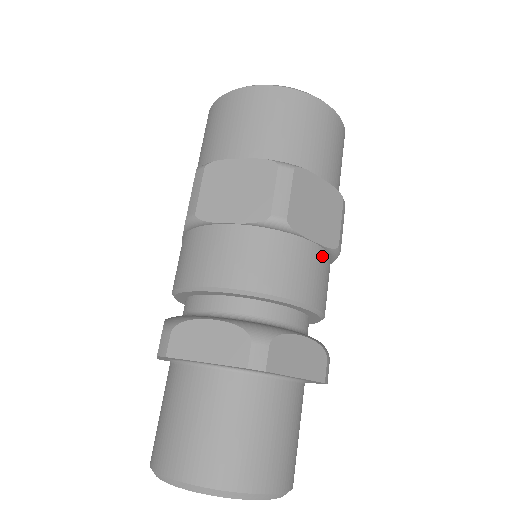
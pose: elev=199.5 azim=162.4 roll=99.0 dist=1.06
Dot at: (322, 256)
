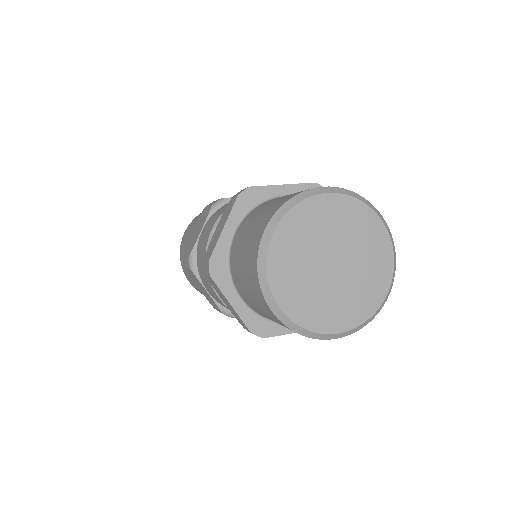
Dot at: occluded
